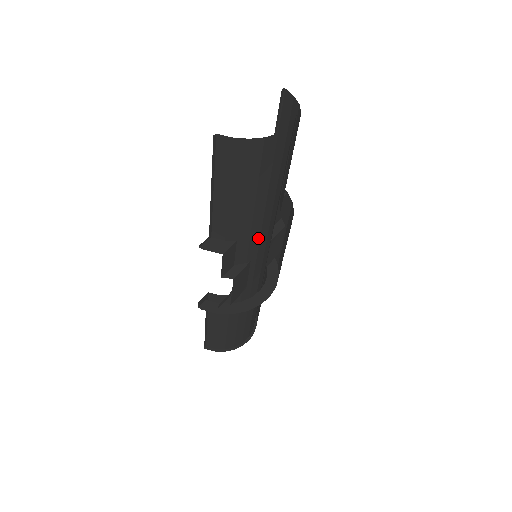
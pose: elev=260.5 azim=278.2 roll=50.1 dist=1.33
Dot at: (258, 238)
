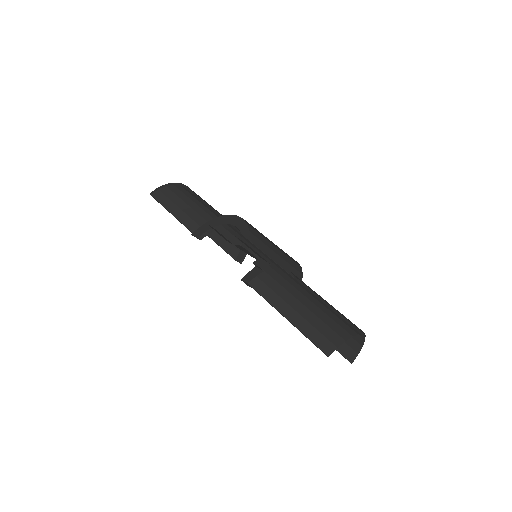
Dot at: (232, 230)
